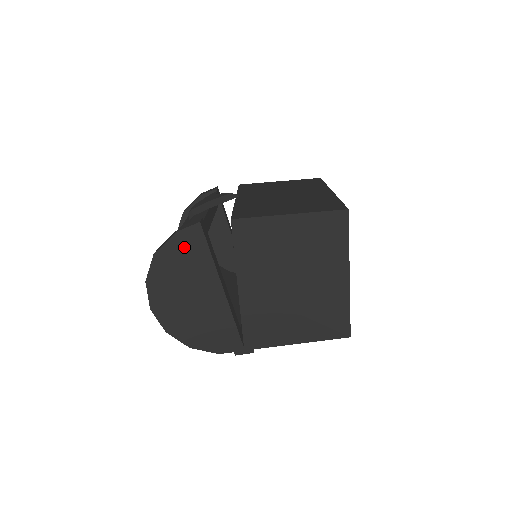
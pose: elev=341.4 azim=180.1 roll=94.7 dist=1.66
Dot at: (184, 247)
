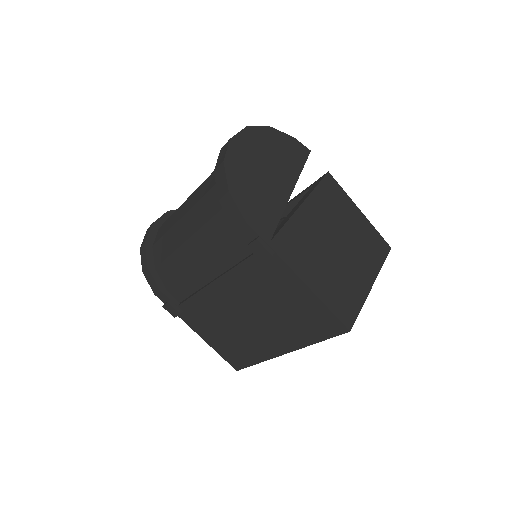
Dot at: (290, 147)
